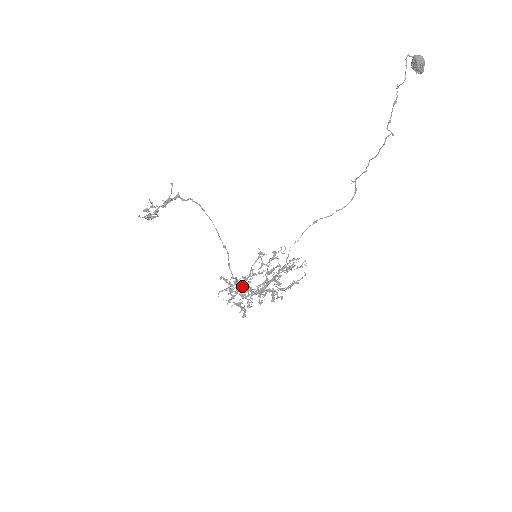
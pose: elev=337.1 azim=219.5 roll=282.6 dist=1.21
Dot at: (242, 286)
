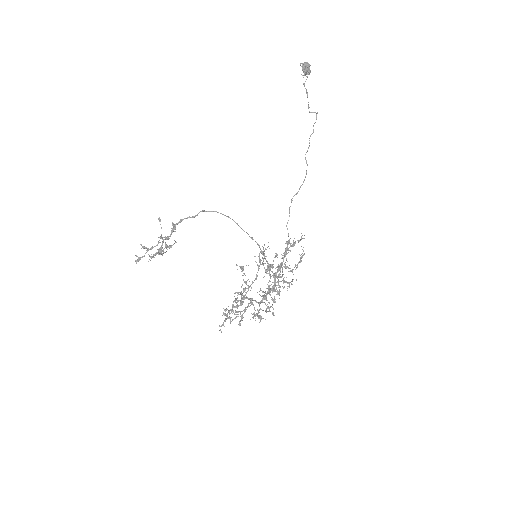
Dot at: (234, 313)
